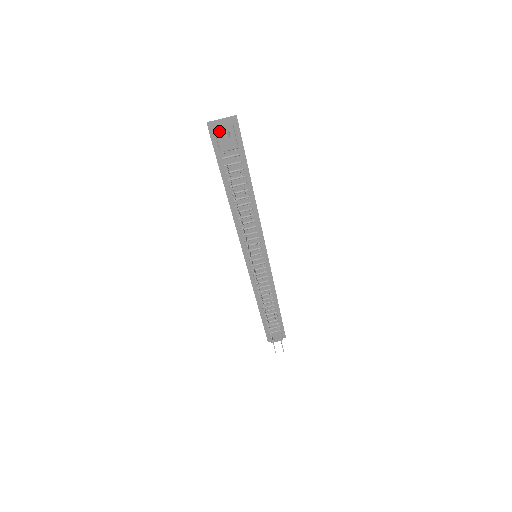
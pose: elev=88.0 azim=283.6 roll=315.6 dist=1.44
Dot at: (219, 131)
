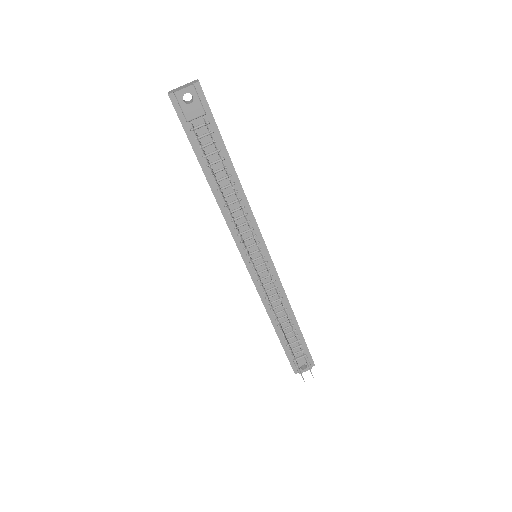
Dot at: (180, 95)
